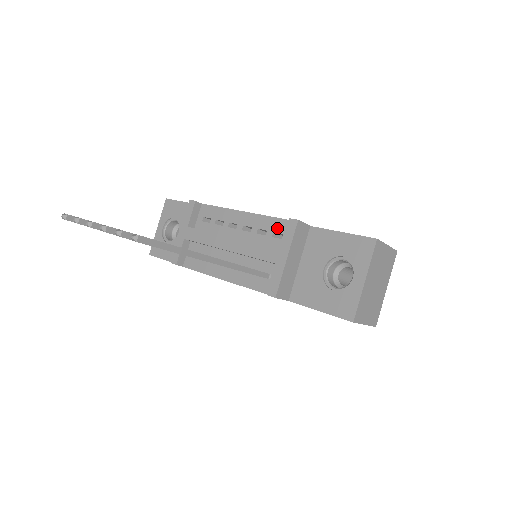
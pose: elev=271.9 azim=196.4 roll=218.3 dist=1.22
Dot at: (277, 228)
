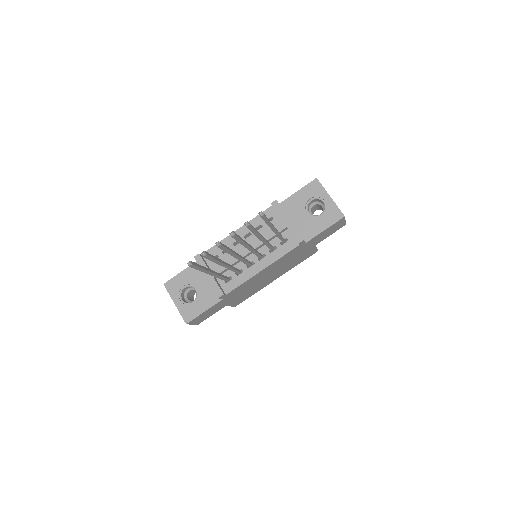
Dot at: occluded
